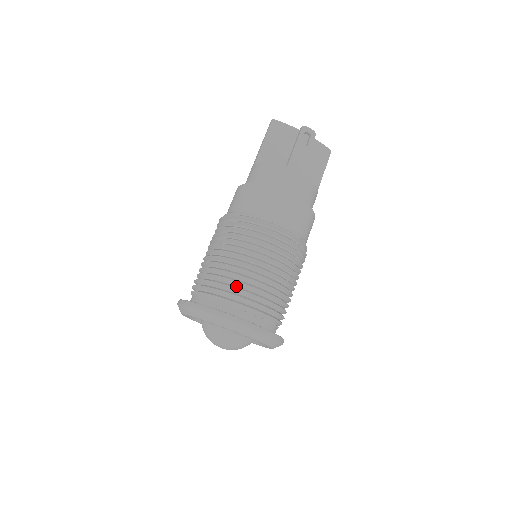
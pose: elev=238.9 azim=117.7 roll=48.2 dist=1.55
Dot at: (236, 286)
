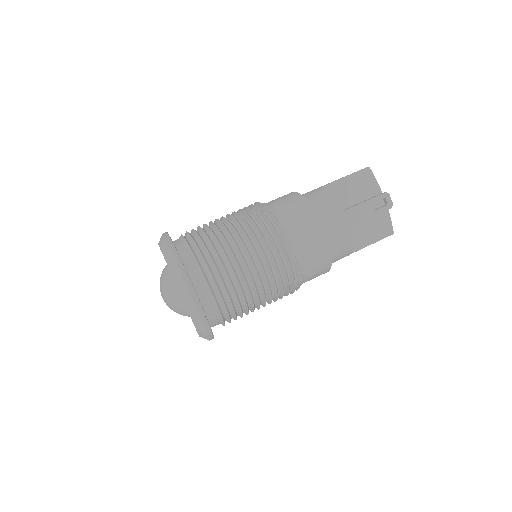
Dot at: (214, 259)
